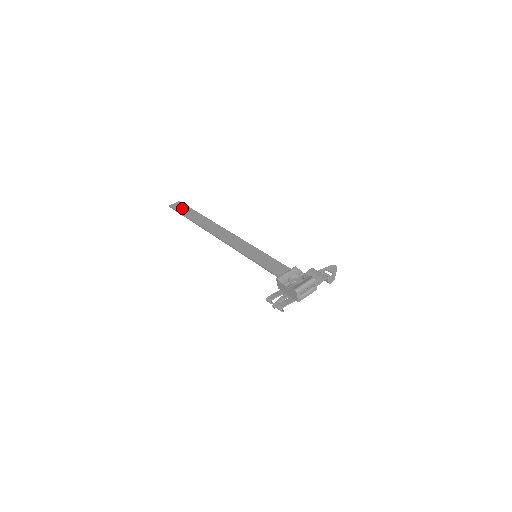
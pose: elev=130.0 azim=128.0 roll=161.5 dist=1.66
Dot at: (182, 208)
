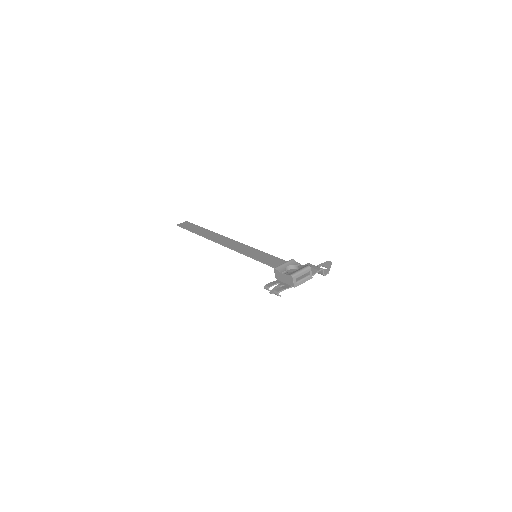
Dot at: (189, 225)
